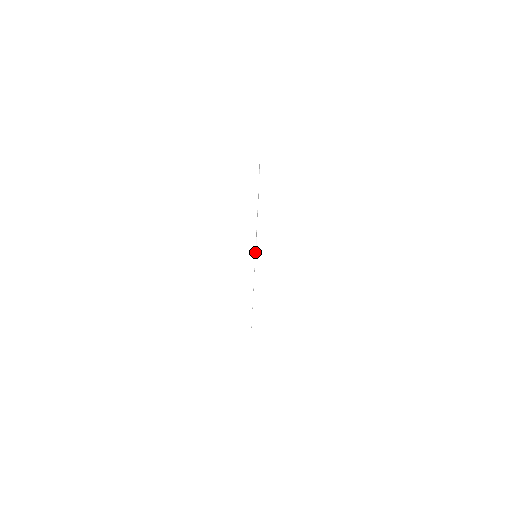
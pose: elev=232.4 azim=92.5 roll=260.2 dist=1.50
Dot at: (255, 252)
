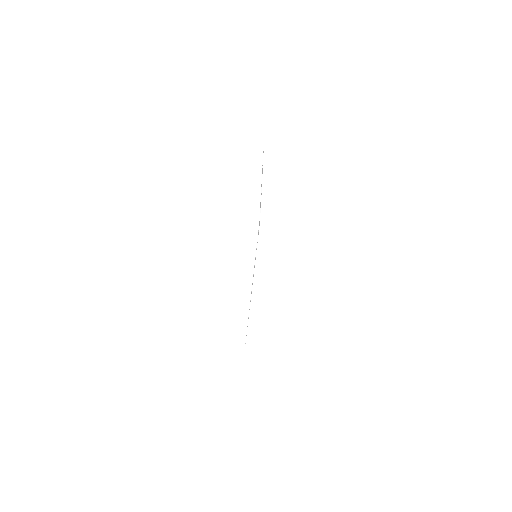
Dot at: occluded
